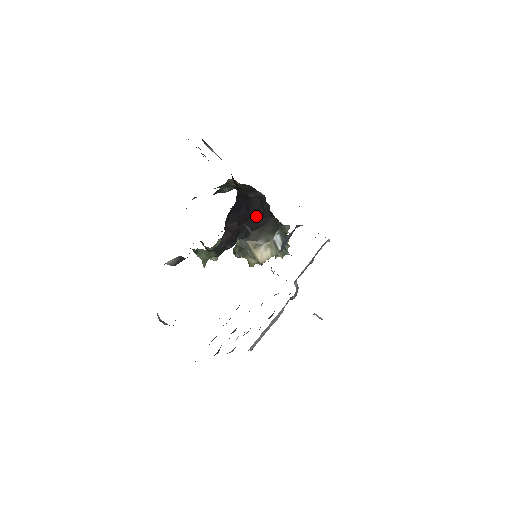
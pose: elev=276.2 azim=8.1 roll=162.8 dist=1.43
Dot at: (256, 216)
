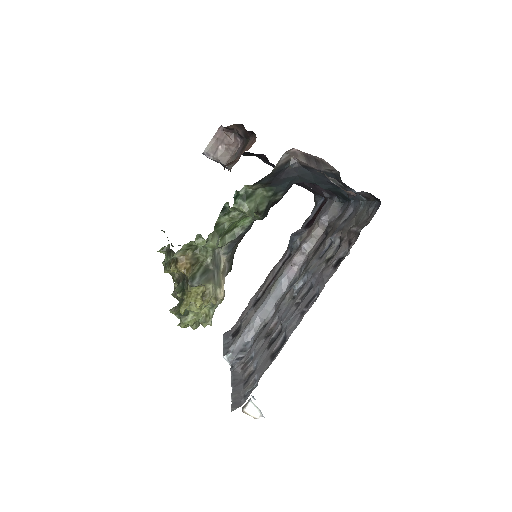
Dot at: occluded
